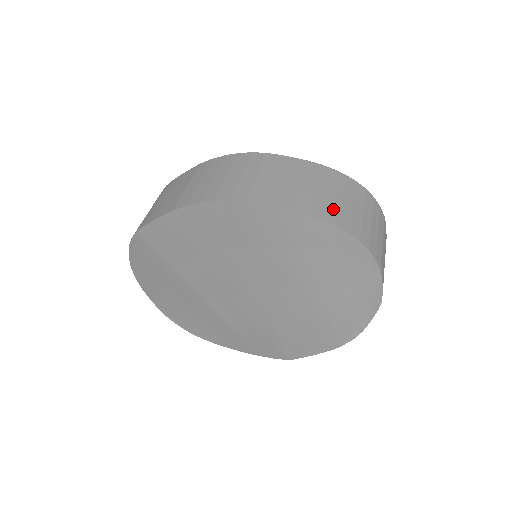
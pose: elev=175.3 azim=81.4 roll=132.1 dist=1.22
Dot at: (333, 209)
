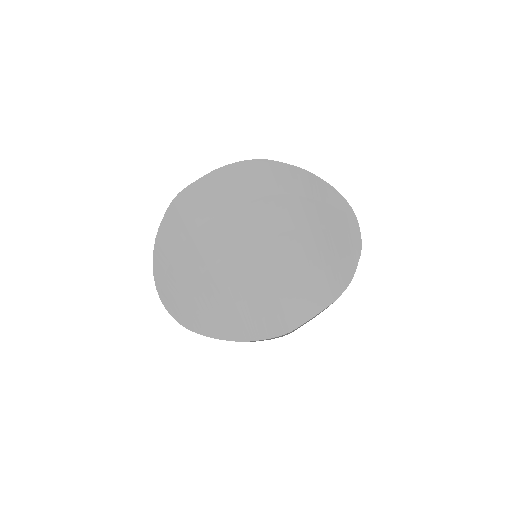
Dot at: occluded
